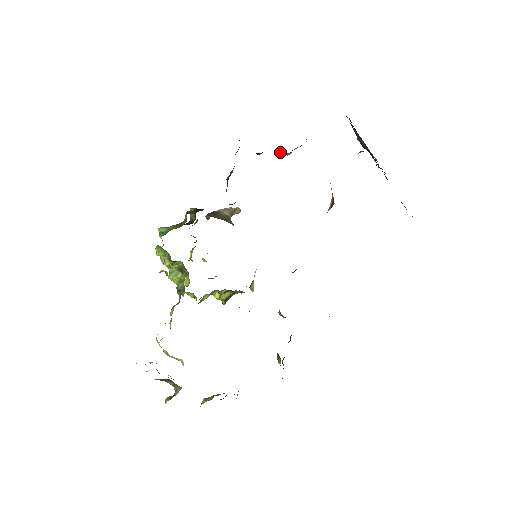
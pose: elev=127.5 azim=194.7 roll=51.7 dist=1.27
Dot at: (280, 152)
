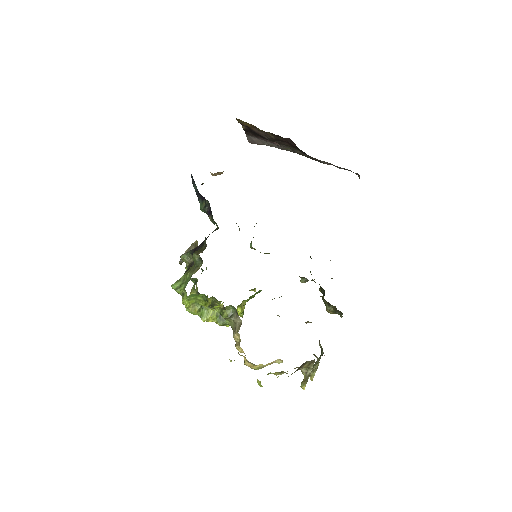
Dot at: occluded
